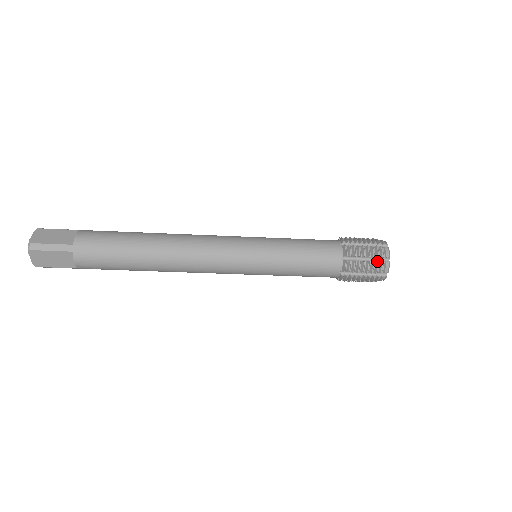
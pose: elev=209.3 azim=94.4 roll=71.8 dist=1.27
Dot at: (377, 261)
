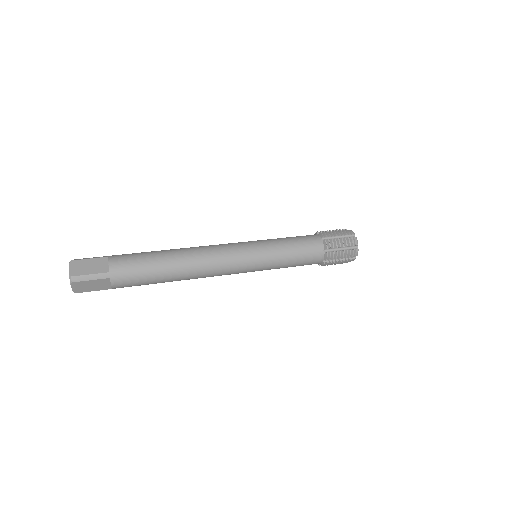
Dot at: (349, 249)
